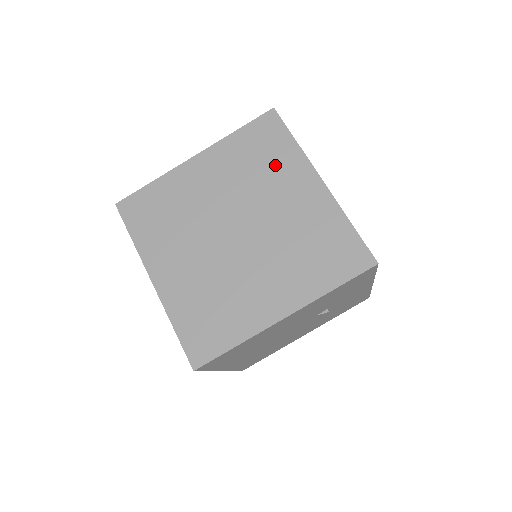
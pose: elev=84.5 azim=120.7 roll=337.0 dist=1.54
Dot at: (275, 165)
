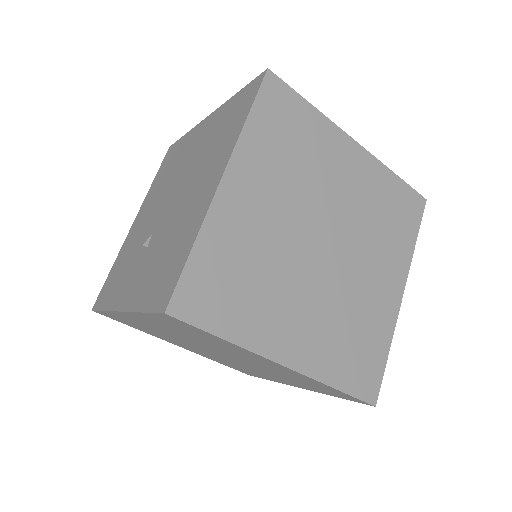
Dot at: (312, 145)
